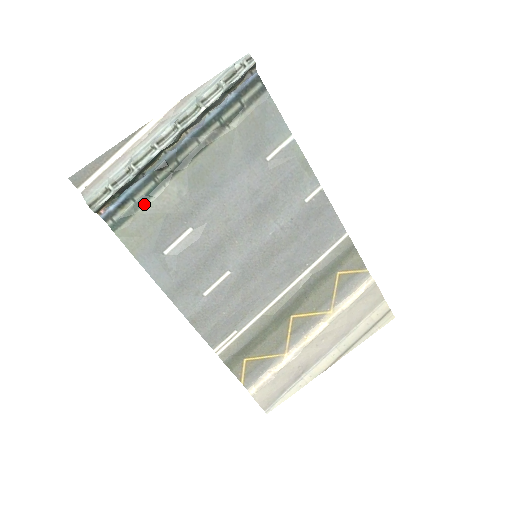
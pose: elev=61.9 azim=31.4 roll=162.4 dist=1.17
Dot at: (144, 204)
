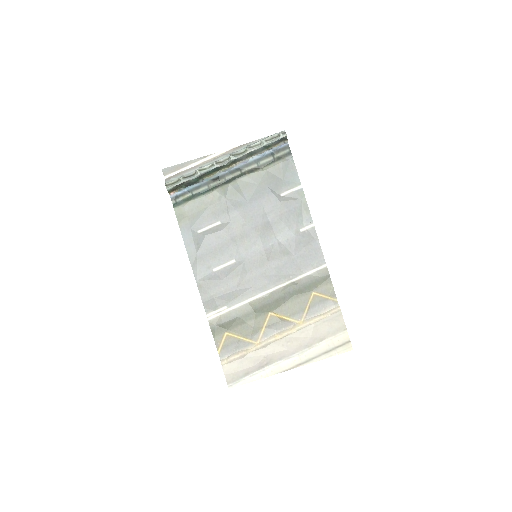
Dot at: (197, 197)
